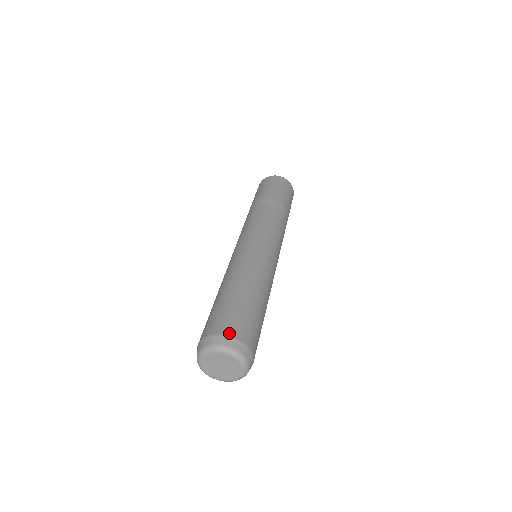
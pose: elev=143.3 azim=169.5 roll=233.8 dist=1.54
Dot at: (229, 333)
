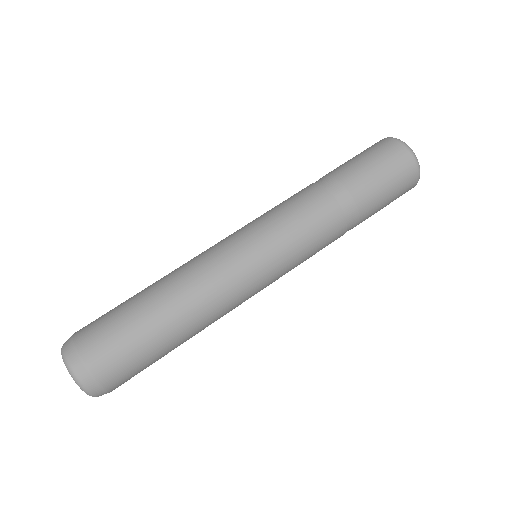
Dot at: (79, 345)
